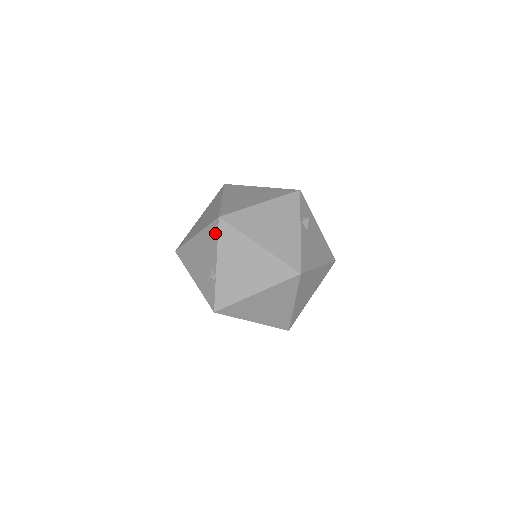
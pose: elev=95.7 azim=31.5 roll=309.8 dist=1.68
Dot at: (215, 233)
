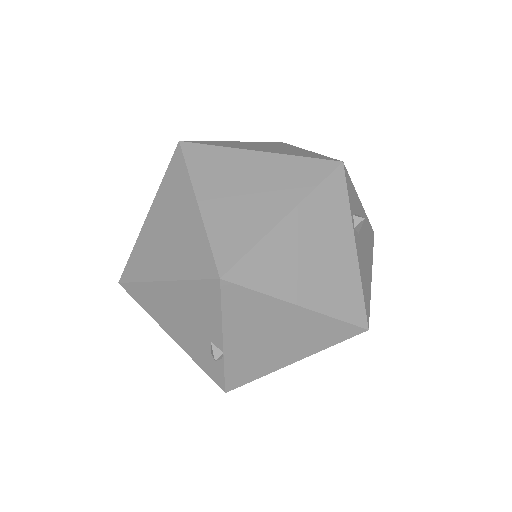
Dot at: (213, 299)
